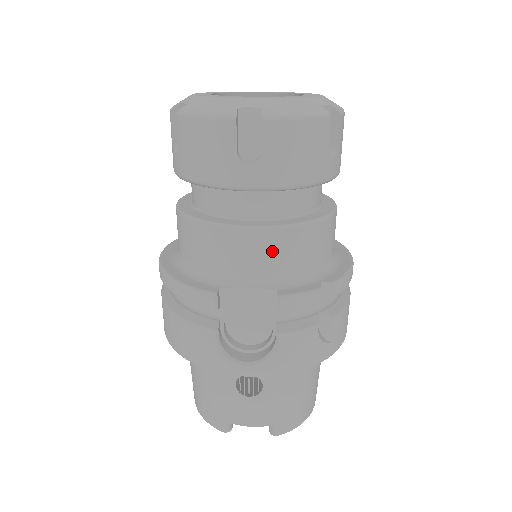
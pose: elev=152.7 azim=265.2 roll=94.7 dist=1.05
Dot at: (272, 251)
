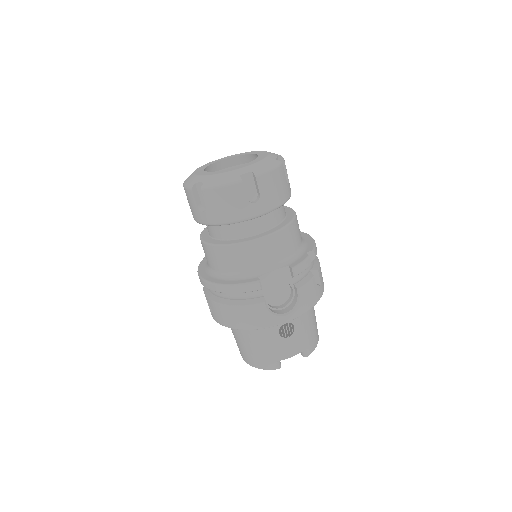
Dot at: (279, 245)
